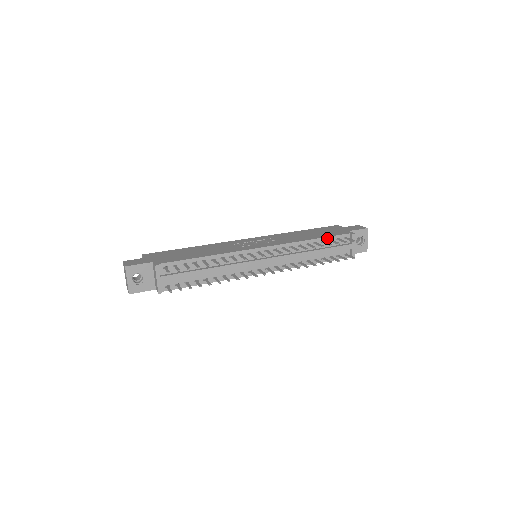
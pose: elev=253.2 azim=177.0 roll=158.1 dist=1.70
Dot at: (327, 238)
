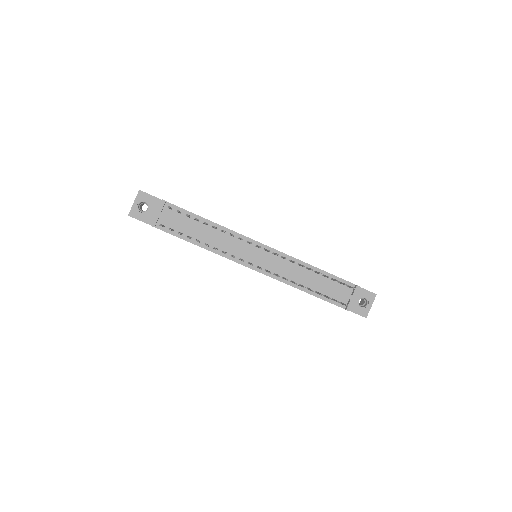
Dot at: (330, 275)
